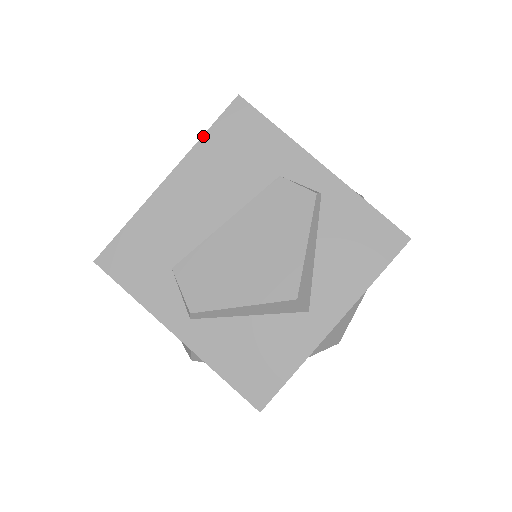
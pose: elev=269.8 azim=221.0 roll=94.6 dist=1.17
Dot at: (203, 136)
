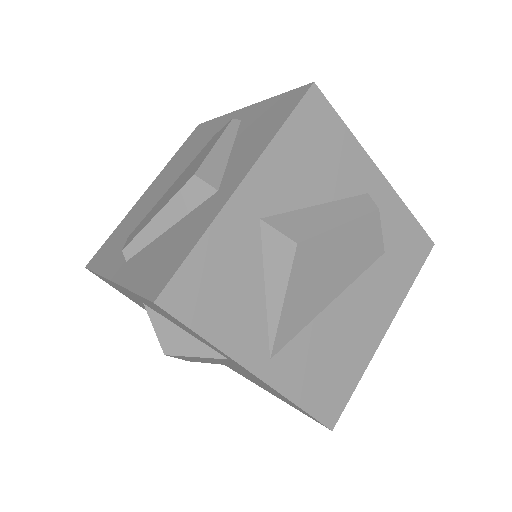
Dot at: (173, 157)
